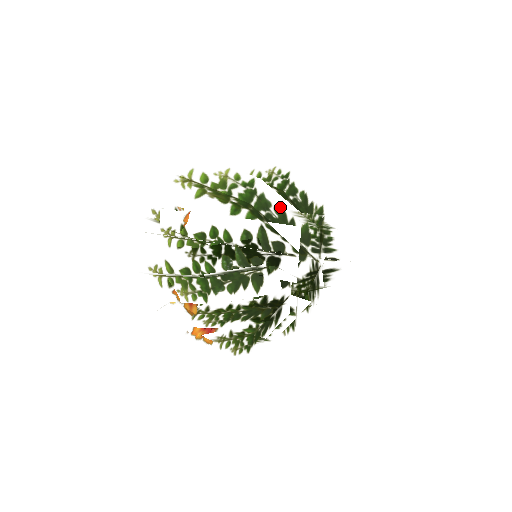
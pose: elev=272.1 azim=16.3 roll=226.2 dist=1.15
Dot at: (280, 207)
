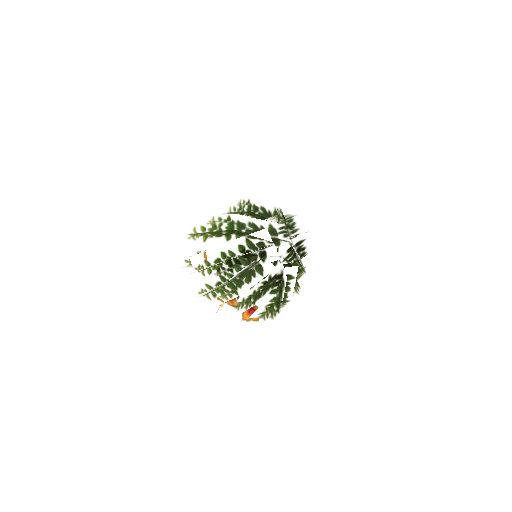
Dot at: (251, 223)
